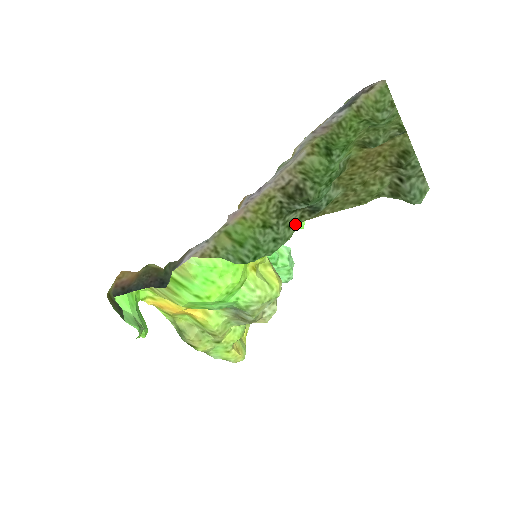
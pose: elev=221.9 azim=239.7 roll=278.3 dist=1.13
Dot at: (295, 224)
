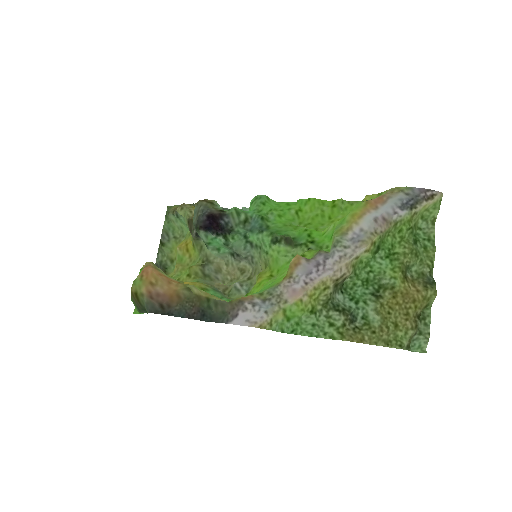
Dot at: (337, 328)
